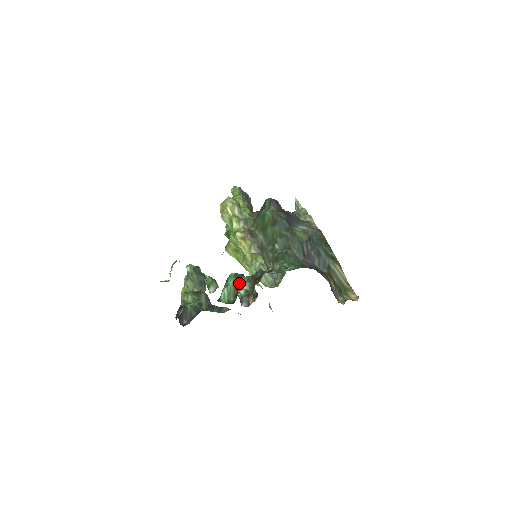
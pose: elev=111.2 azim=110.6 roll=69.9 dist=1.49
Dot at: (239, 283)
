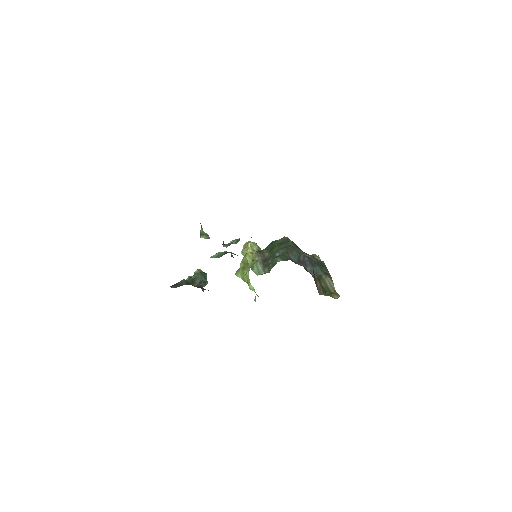
Dot at: occluded
